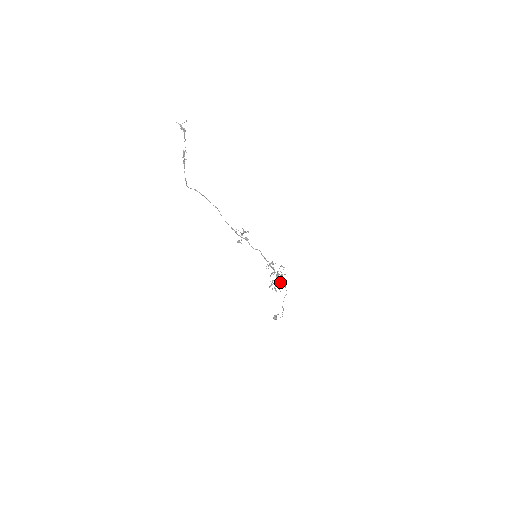
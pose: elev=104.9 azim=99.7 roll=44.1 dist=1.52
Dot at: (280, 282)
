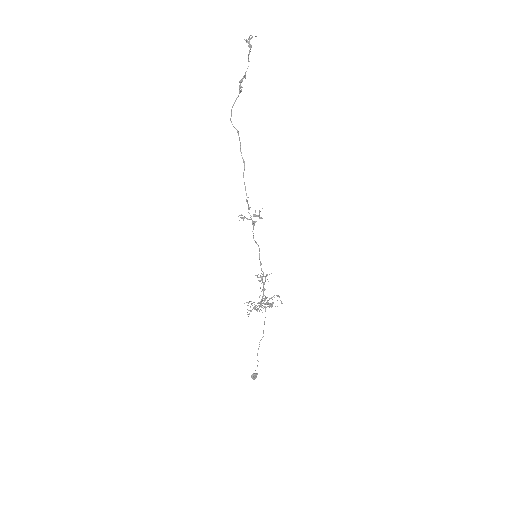
Dot at: (259, 306)
